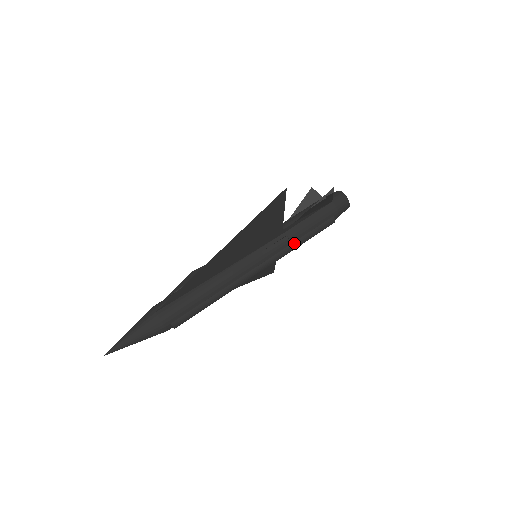
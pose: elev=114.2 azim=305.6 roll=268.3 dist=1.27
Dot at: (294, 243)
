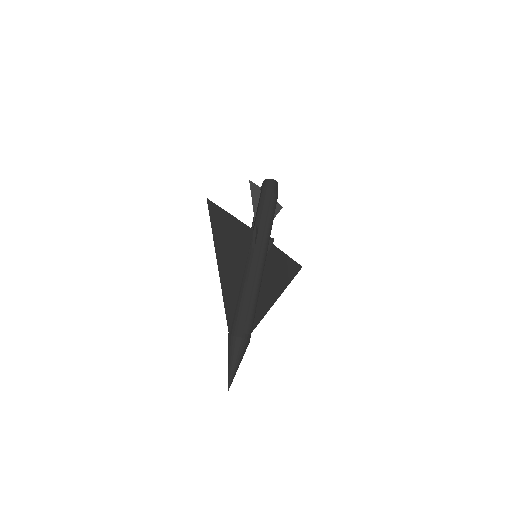
Dot at: (265, 226)
